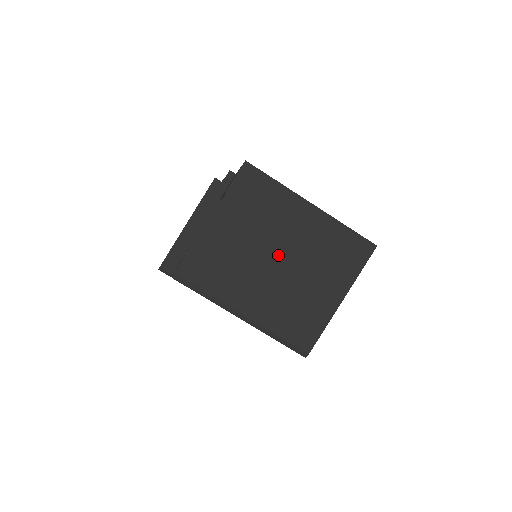
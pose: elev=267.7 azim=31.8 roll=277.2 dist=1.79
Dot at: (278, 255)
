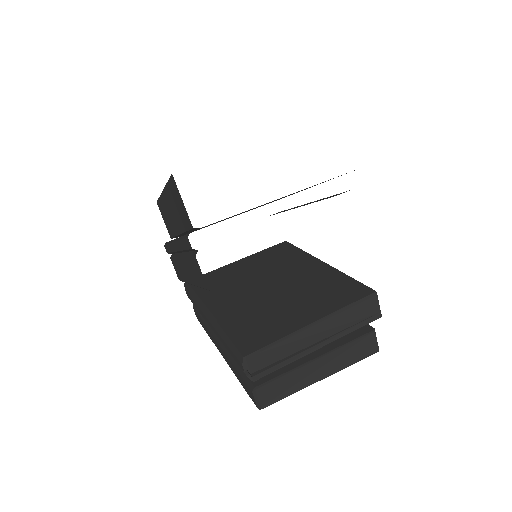
Dot at: occluded
